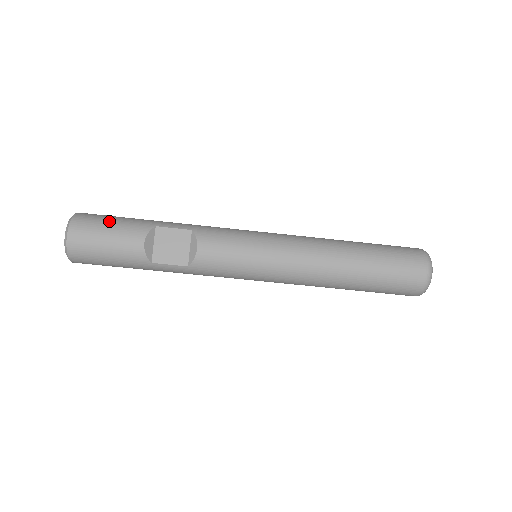
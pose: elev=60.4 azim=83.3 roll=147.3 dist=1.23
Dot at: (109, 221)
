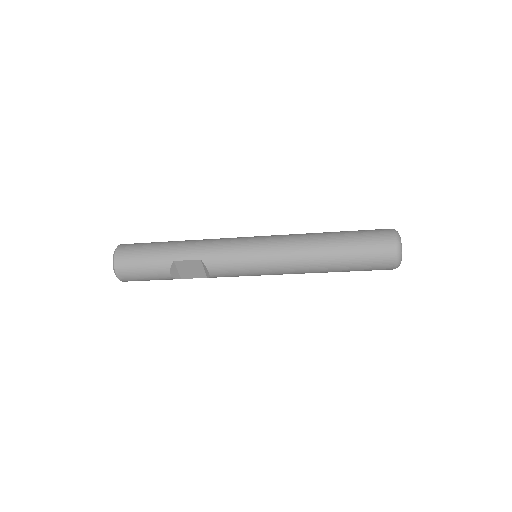
Dot at: (140, 263)
